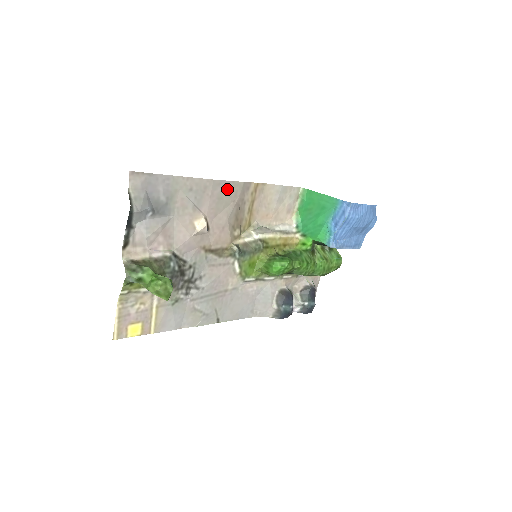
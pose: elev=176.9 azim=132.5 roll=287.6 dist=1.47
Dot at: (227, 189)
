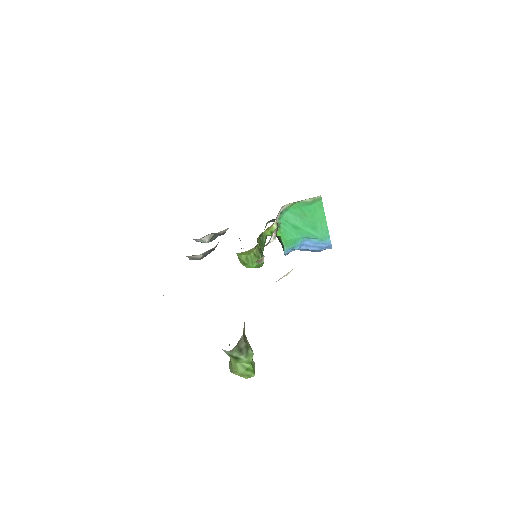
Dot at: occluded
